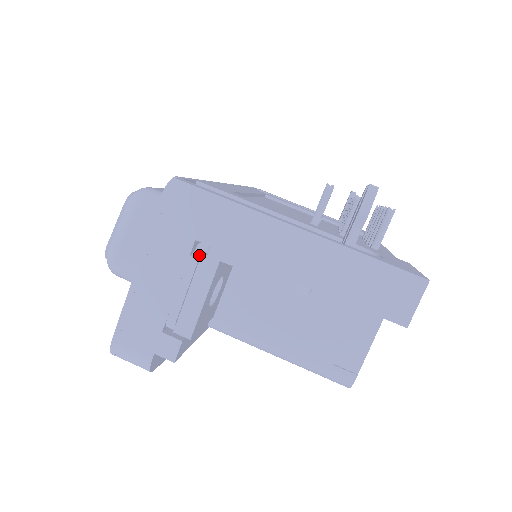
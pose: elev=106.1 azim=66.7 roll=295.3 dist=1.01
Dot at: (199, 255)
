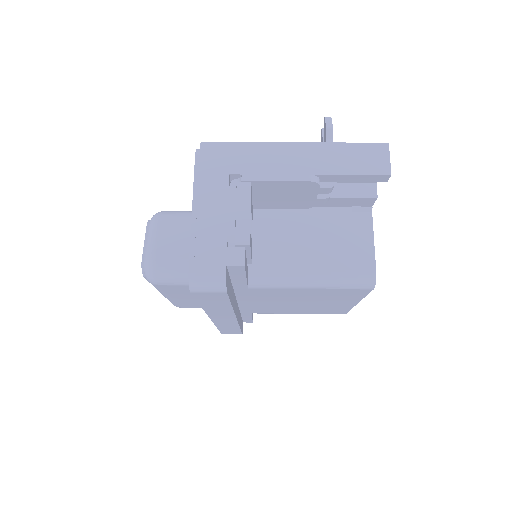
Dot at: (234, 187)
